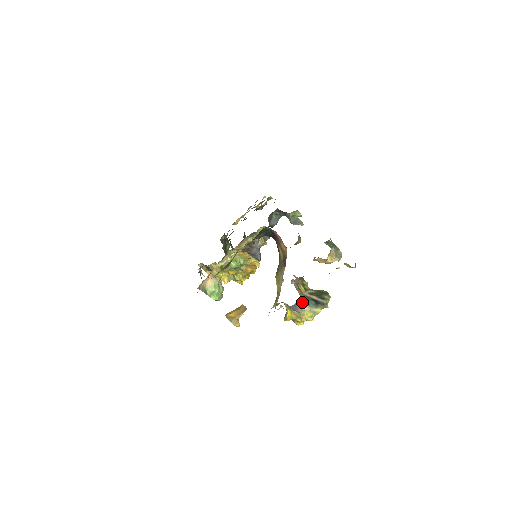
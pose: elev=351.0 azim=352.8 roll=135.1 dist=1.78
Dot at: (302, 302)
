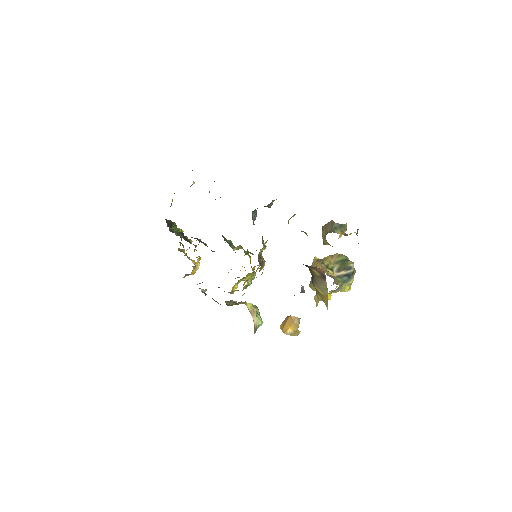
Dot at: occluded
